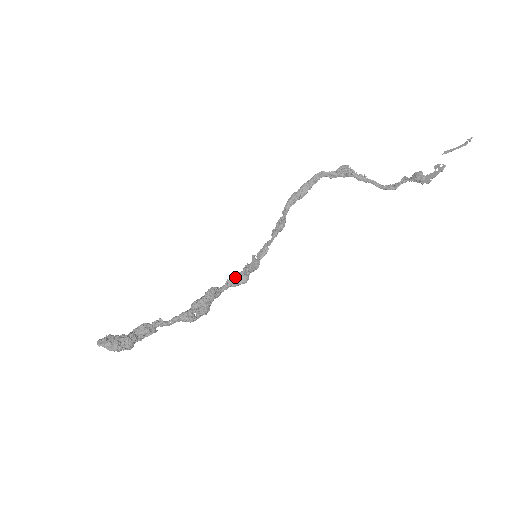
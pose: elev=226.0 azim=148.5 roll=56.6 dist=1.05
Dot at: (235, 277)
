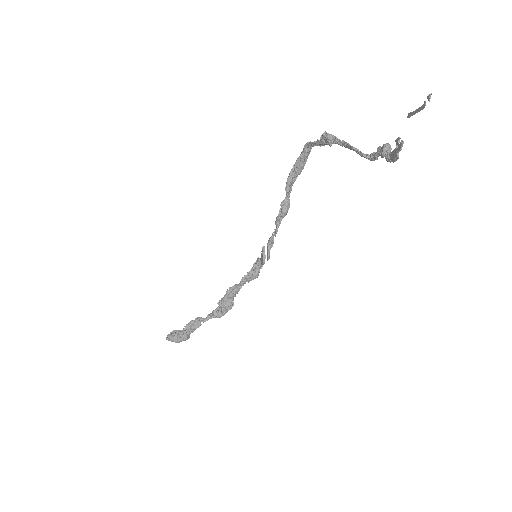
Dot at: (246, 275)
